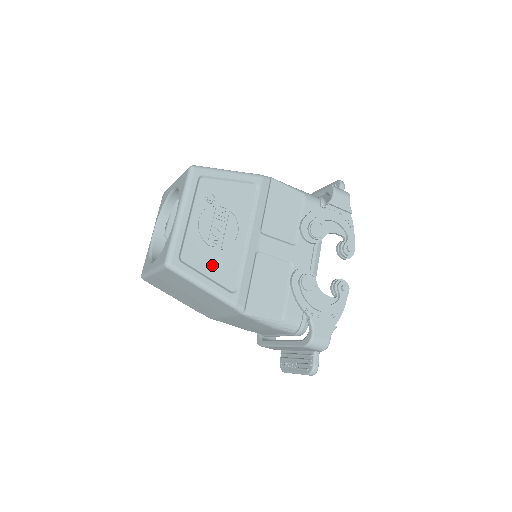
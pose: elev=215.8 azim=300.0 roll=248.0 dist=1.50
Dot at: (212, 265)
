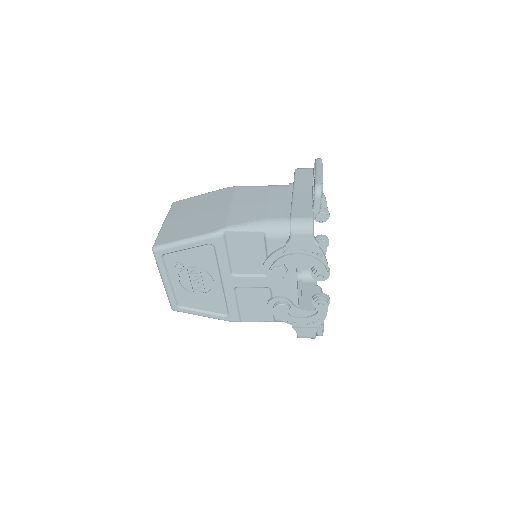
Dot at: (203, 304)
